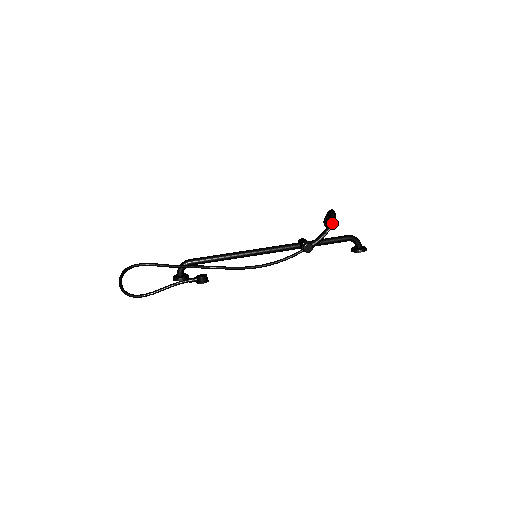
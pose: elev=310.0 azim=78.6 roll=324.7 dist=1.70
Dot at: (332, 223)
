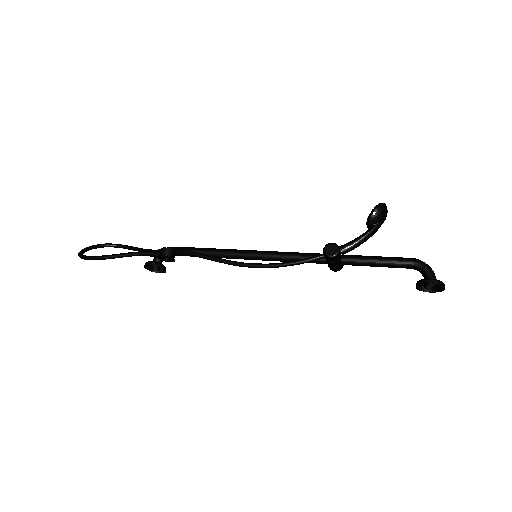
Dot at: (376, 216)
